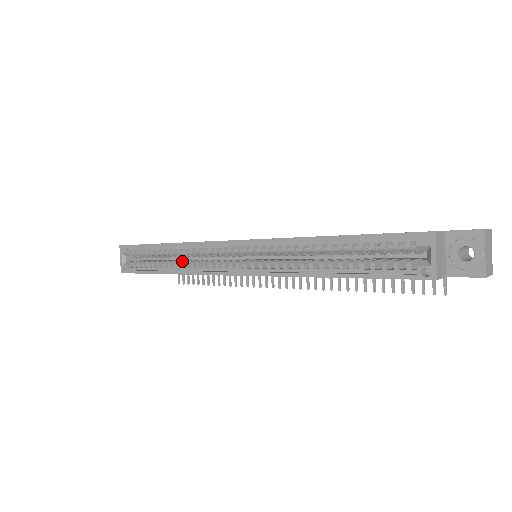
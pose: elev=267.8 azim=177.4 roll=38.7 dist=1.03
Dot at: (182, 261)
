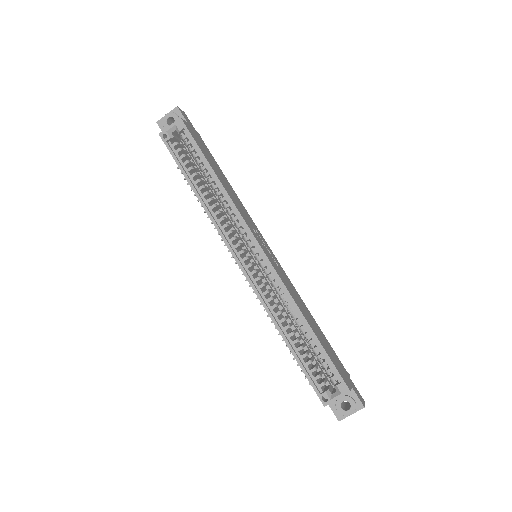
Dot at: (213, 199)
